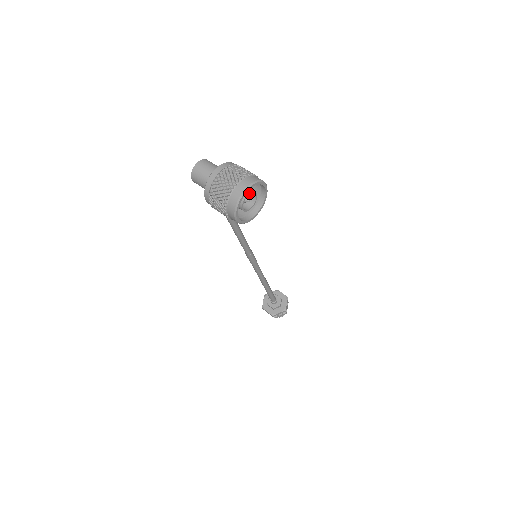
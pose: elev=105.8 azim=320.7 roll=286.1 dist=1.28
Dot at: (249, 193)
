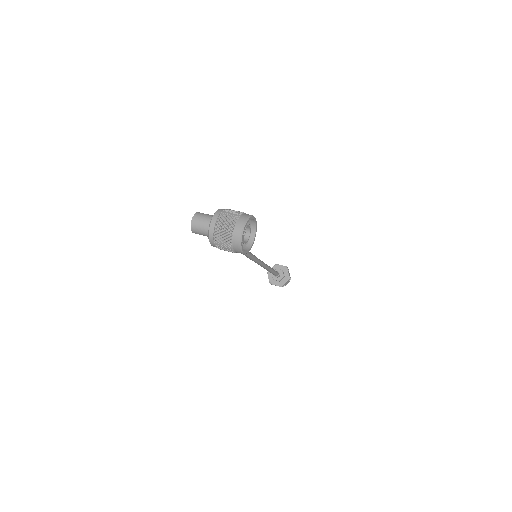
Dot at: occluded
